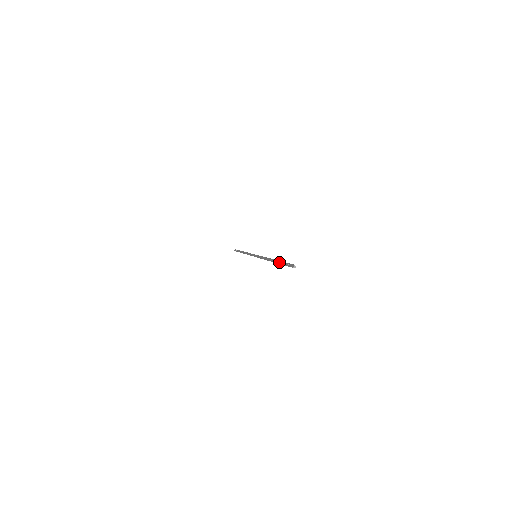
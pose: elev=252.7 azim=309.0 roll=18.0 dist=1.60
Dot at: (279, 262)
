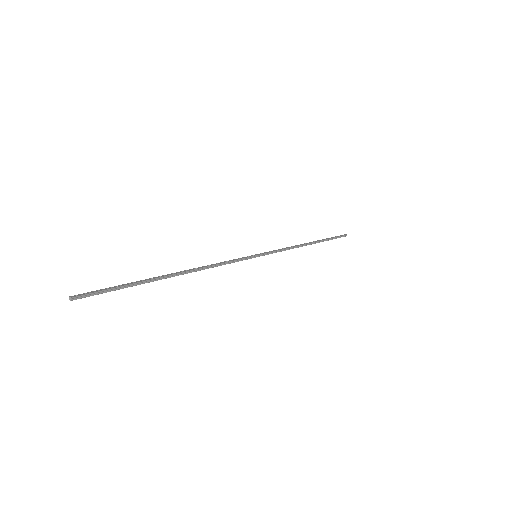
Dot at: (141, 280)
